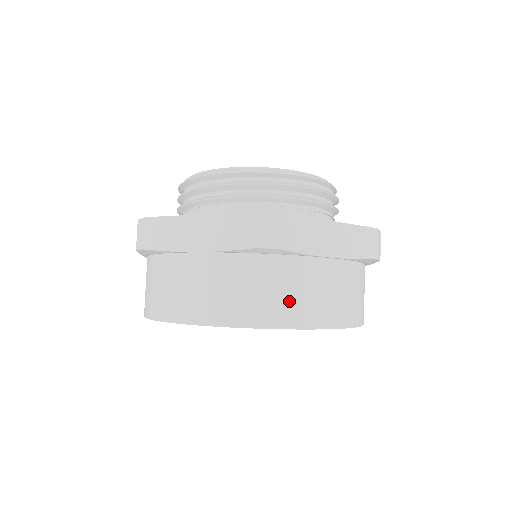
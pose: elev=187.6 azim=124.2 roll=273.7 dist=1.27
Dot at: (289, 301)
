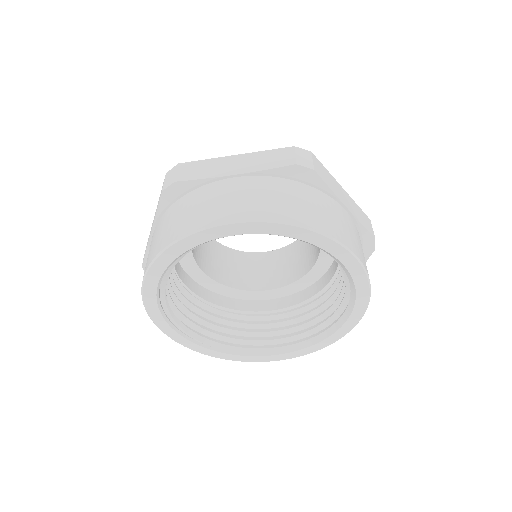
Dot at: (193, 216)
